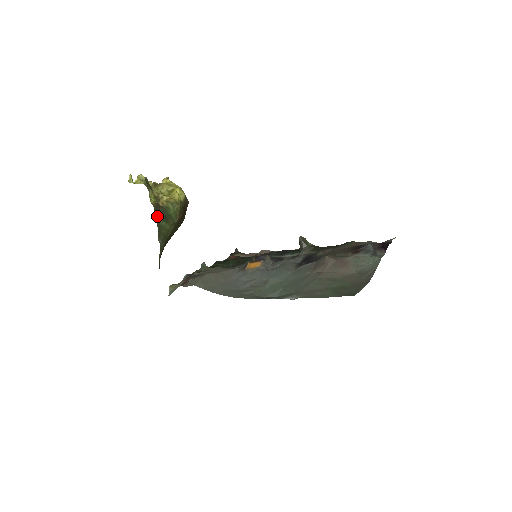
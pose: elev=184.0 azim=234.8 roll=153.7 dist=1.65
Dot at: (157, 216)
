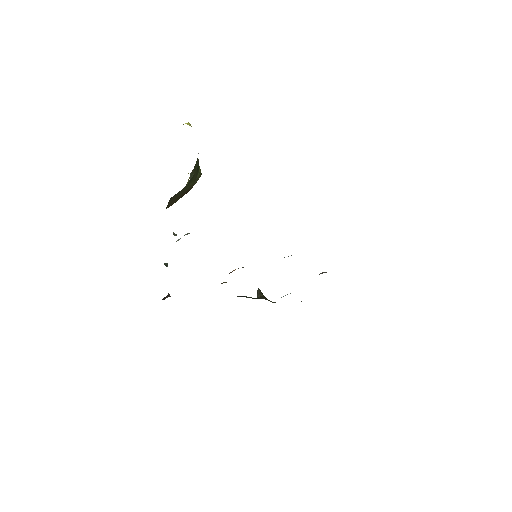
Dot at: occluded
